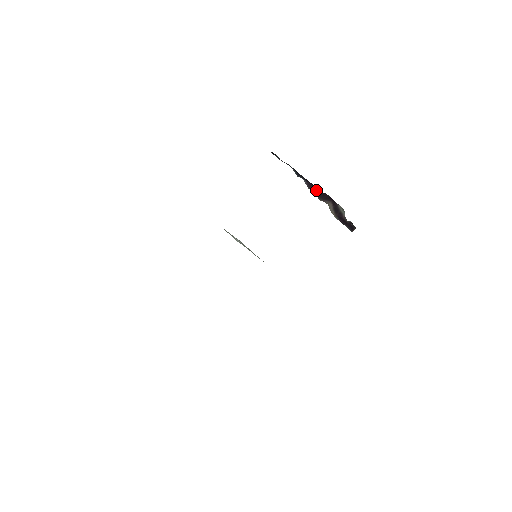
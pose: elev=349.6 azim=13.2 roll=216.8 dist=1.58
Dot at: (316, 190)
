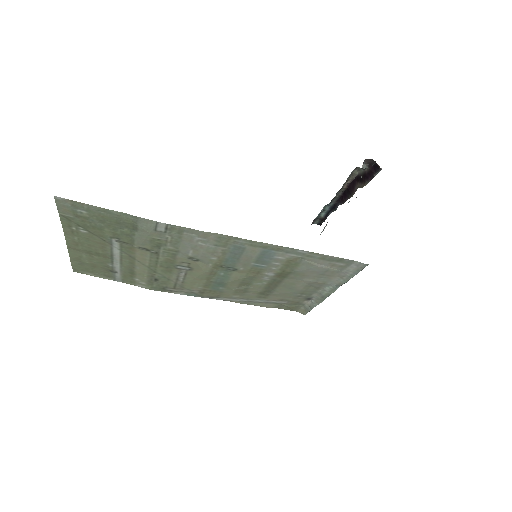
Dot at: (346, 195)
